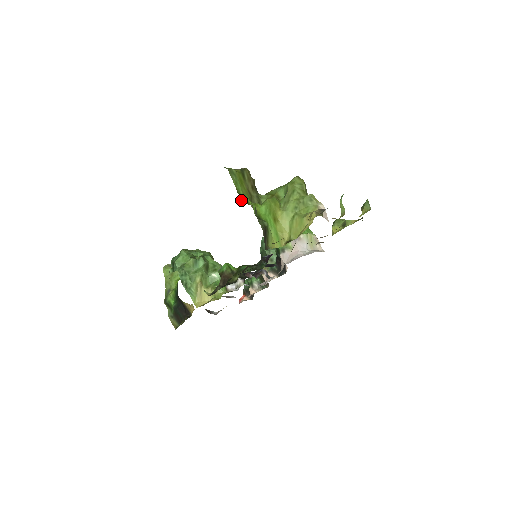
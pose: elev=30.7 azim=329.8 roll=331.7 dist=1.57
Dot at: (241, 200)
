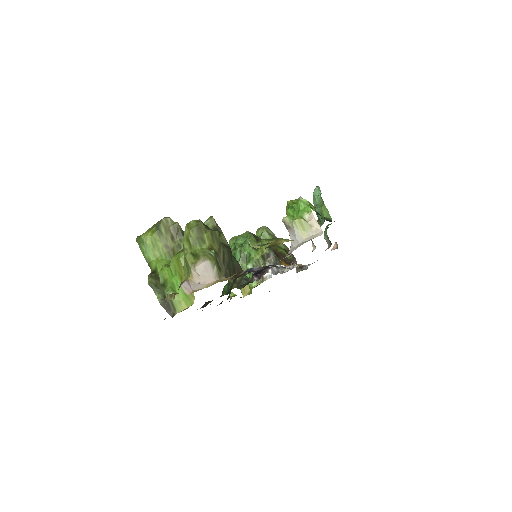
Dot at: (151, 269)
